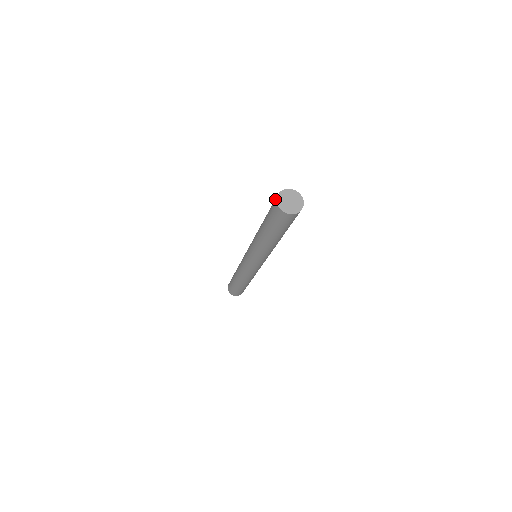
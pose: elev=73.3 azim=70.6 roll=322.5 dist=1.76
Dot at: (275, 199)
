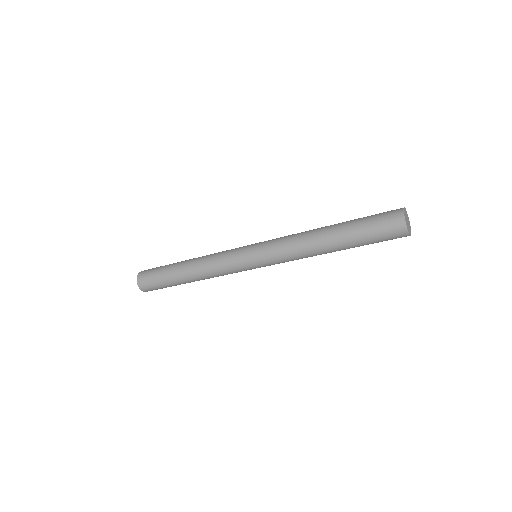
Dot at: occluded
